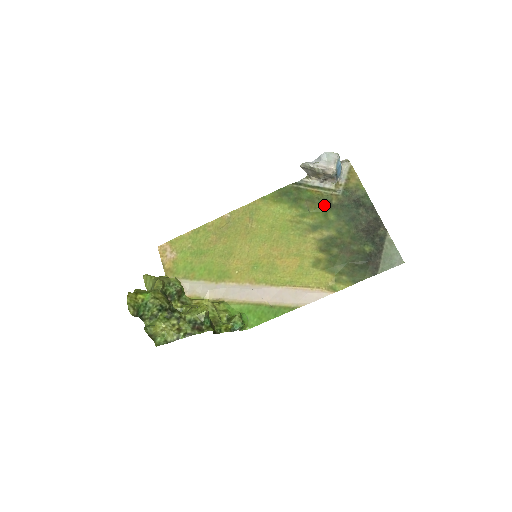
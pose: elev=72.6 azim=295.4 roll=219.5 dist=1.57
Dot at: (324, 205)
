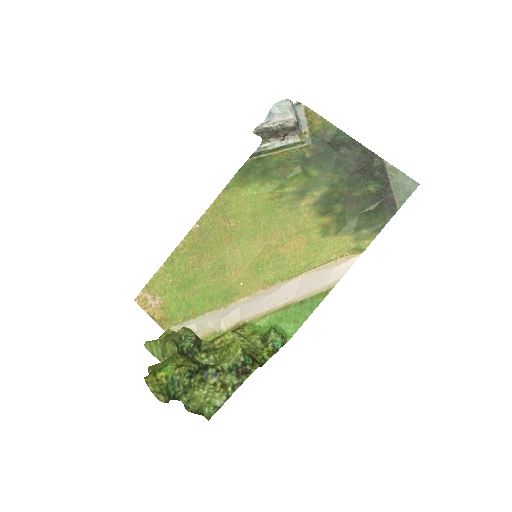
Dot at: (299, 164)
